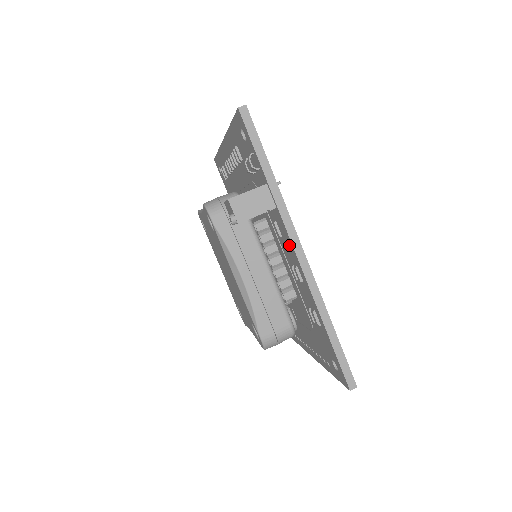
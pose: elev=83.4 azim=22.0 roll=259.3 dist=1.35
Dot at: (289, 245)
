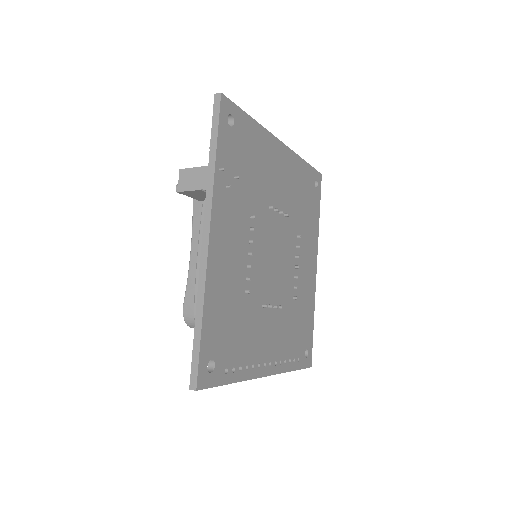
Dot at: occluded
